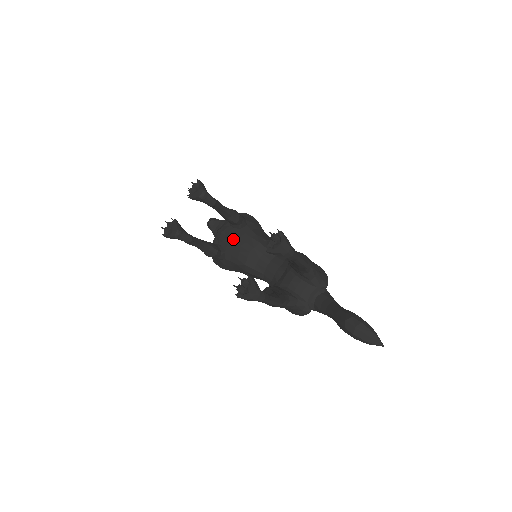
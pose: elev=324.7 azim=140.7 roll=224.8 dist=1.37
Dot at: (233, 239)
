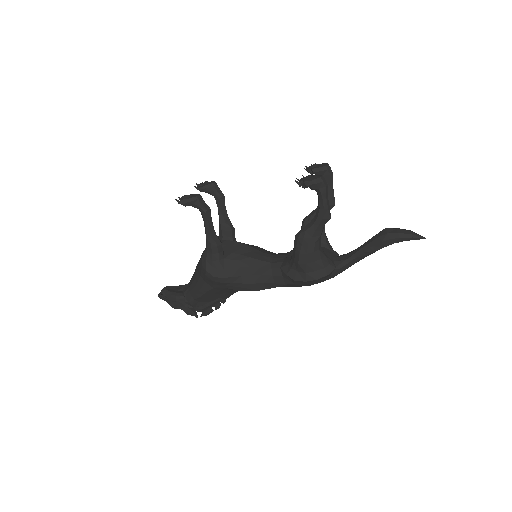
Dot at: (232, 241)
